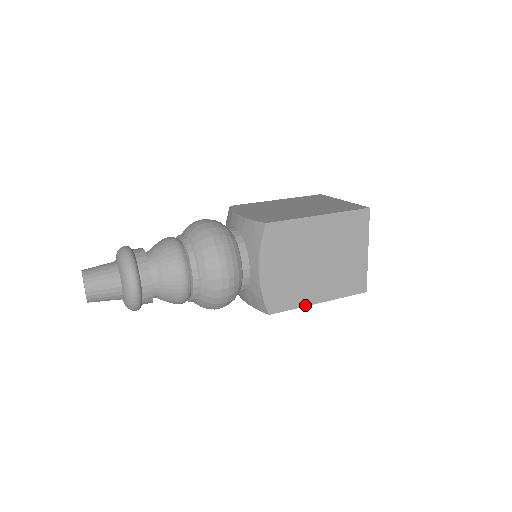
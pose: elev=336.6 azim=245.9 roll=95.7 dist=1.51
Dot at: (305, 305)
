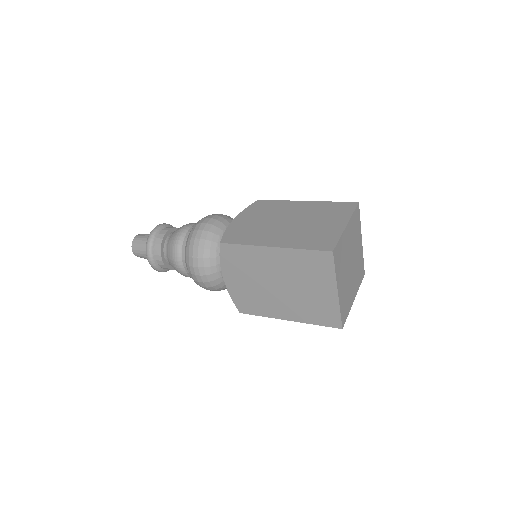
Dot at: (273, 317)
